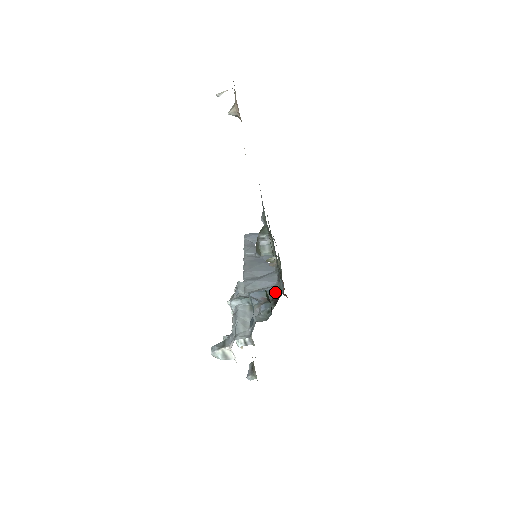
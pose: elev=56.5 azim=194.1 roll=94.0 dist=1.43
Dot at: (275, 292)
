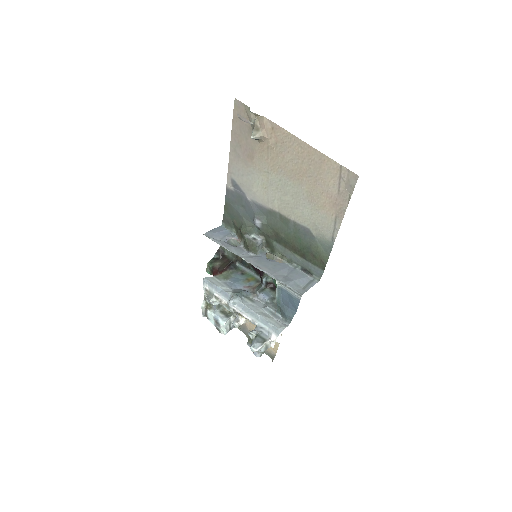
Dot at: (271, 281)
